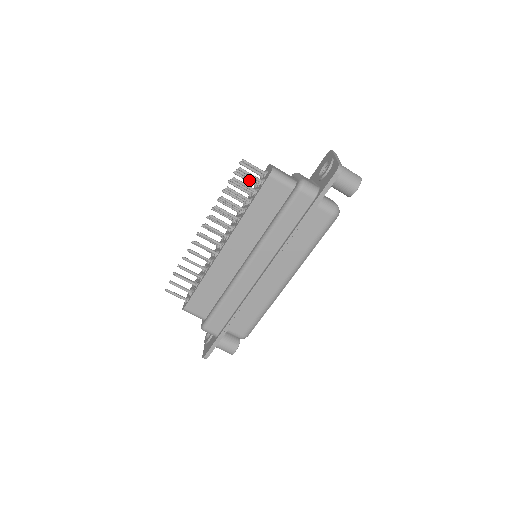
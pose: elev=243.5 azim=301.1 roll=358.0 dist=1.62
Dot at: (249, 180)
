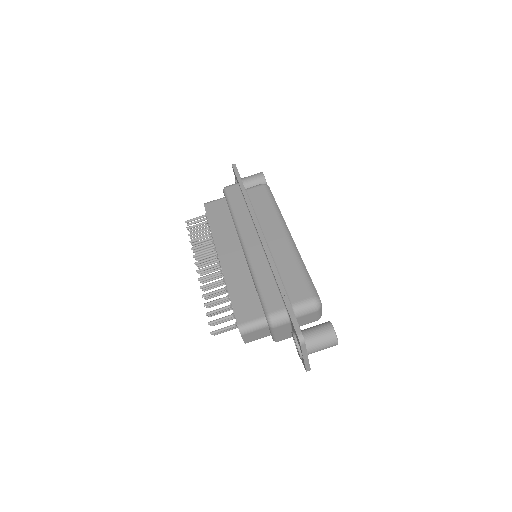
Dot at: (205, 235)
